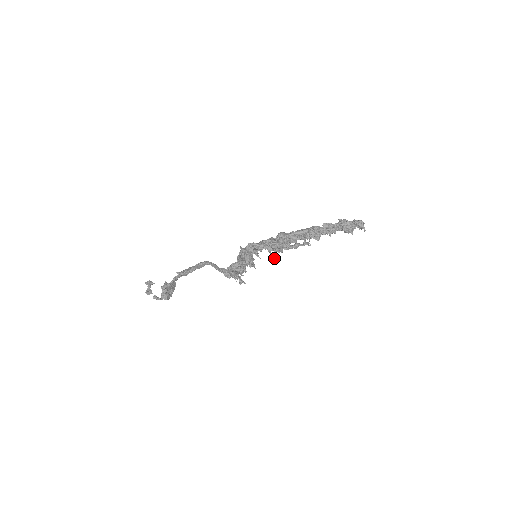
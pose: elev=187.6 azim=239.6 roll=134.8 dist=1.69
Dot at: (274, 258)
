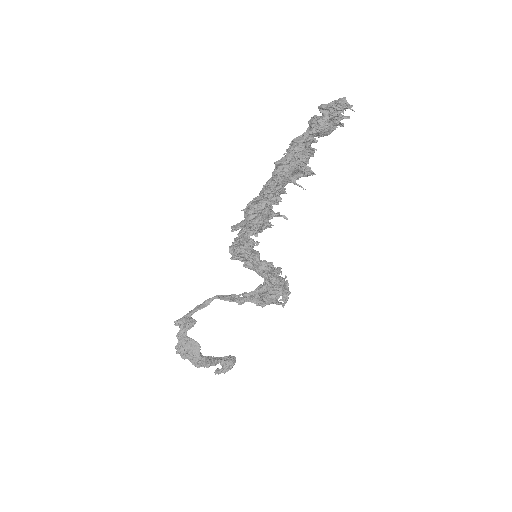
Dot at: (246, 242)
